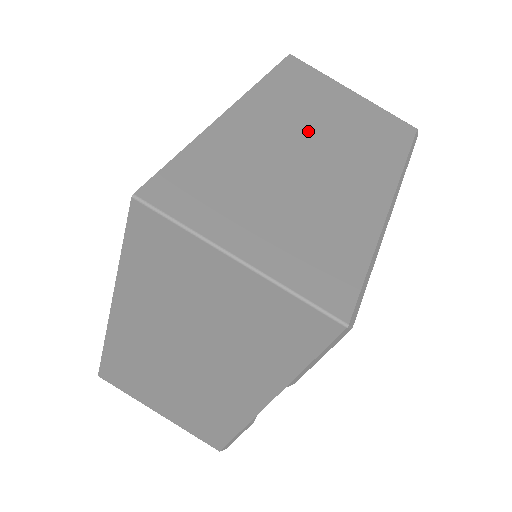
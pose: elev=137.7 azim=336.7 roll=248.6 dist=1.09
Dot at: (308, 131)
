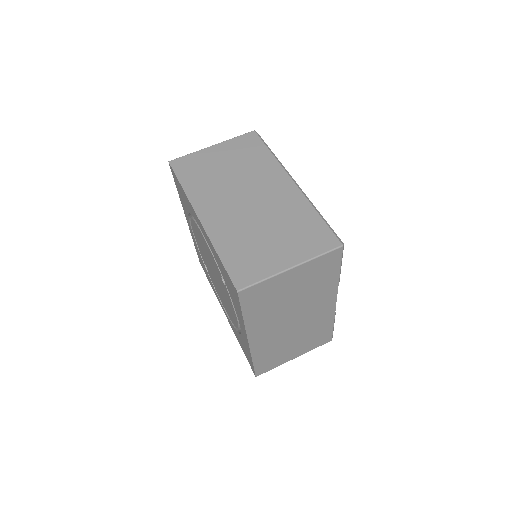
Dot at: (232, 191)
